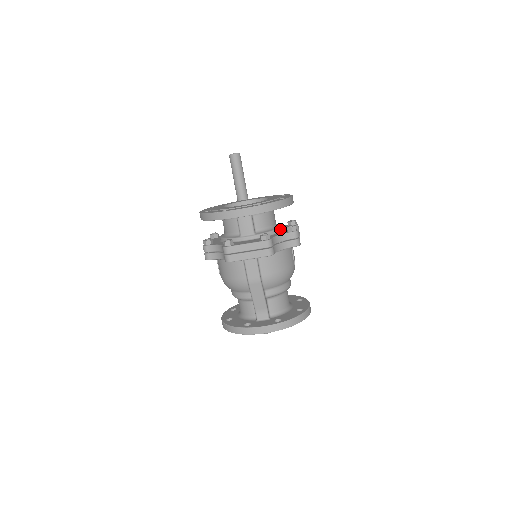
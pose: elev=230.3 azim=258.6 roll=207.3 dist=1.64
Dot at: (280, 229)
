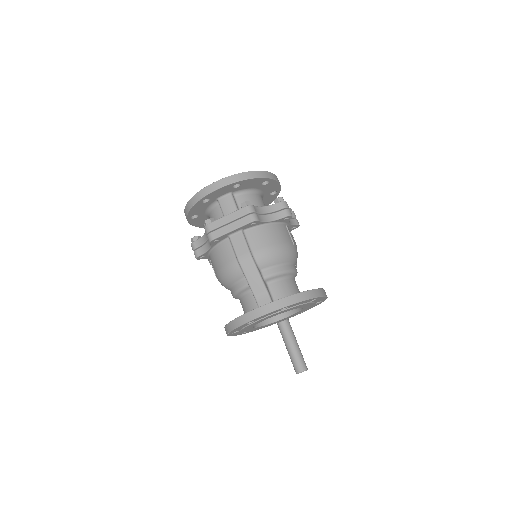
Dot at: occluded
